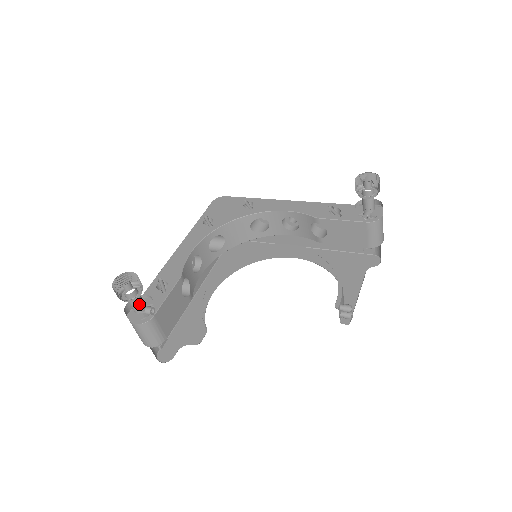
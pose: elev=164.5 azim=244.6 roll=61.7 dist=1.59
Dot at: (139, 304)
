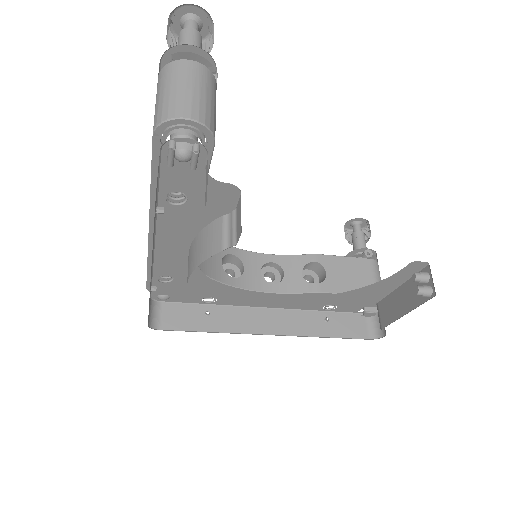
Dot at: occluded
